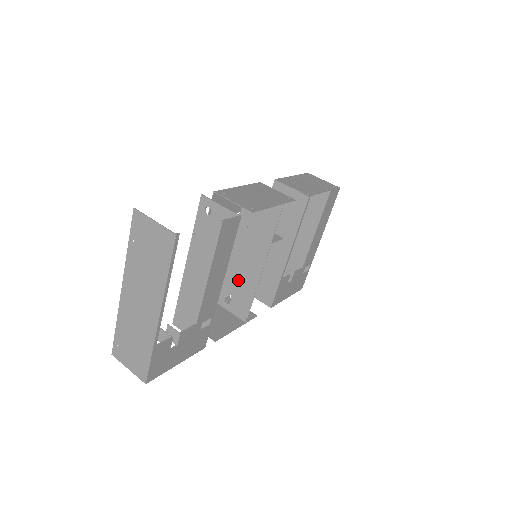
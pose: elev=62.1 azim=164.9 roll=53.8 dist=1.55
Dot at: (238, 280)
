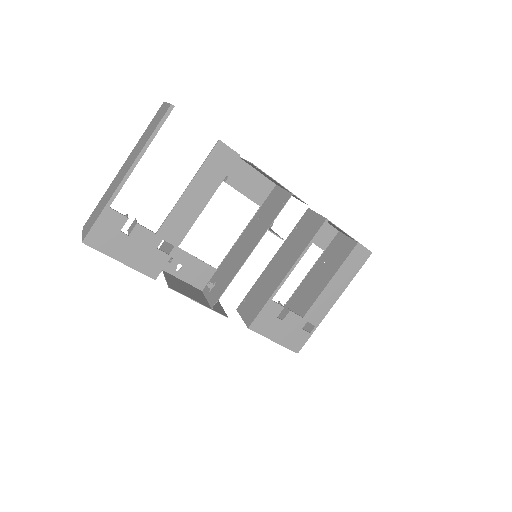
Dot at: (228, 267)
